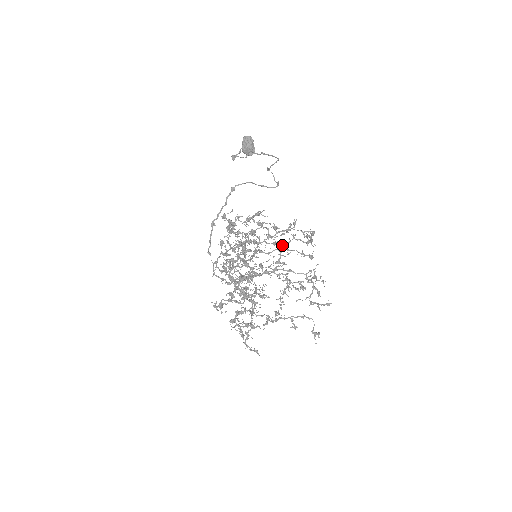
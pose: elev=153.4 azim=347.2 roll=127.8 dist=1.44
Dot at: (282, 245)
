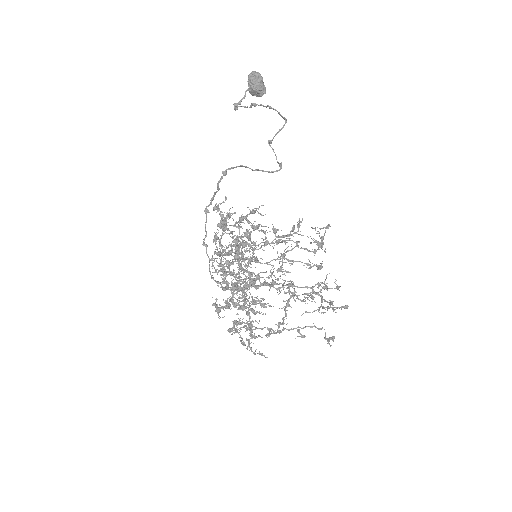
Dot at: occluded
